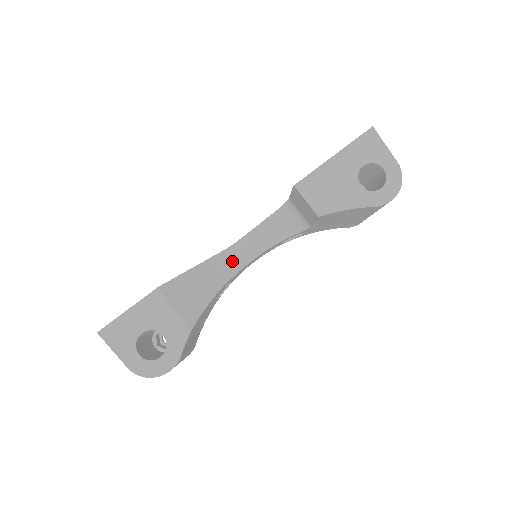
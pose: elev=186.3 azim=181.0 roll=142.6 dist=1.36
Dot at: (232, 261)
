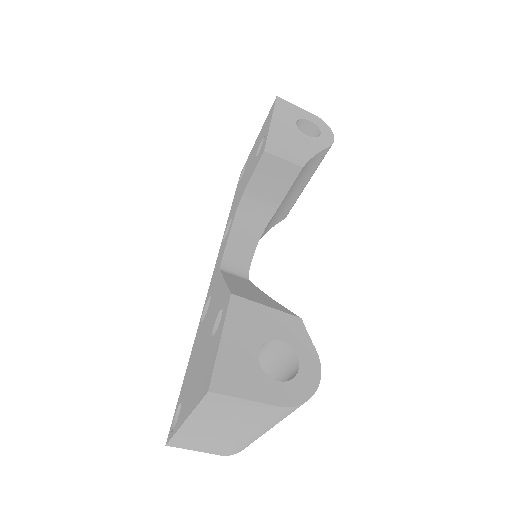
Dot at: (236, 276)
